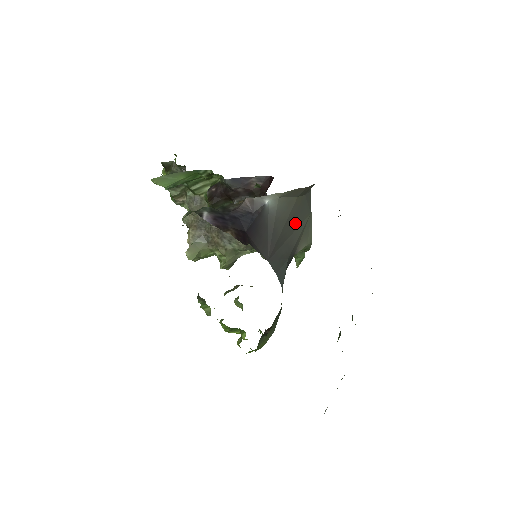
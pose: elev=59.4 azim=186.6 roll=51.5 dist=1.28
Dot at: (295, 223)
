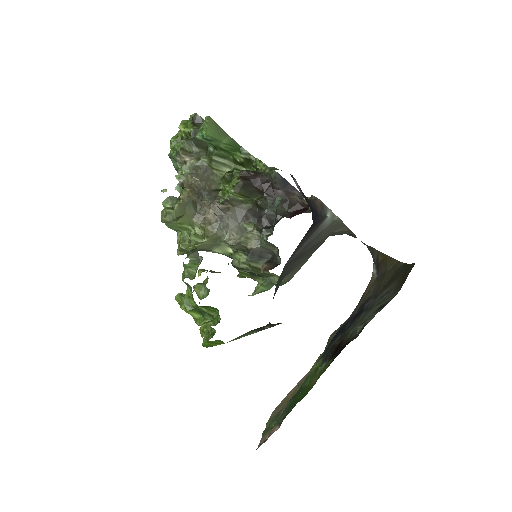
Dot at: (309, 252)
